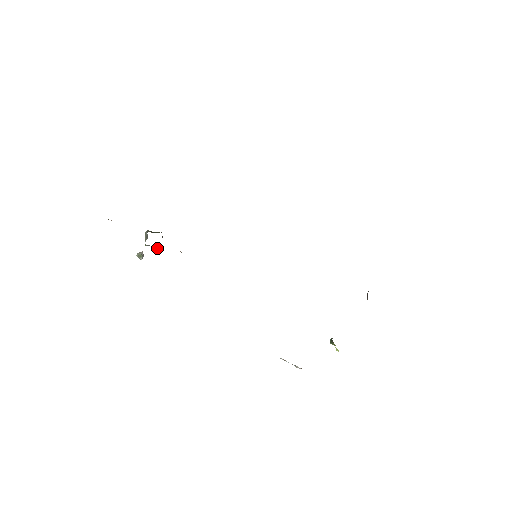
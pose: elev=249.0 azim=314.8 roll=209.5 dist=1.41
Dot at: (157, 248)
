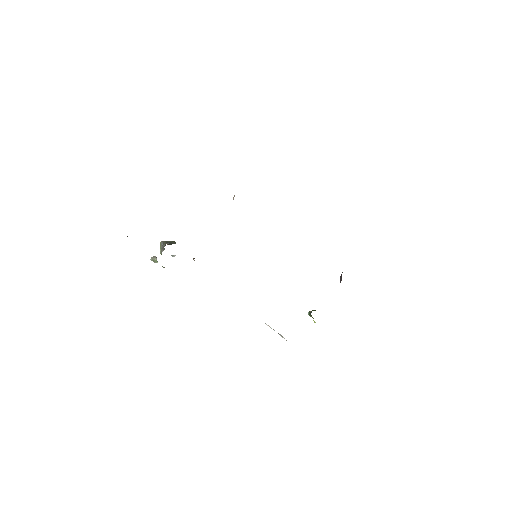
Dot at: (172, 256)
